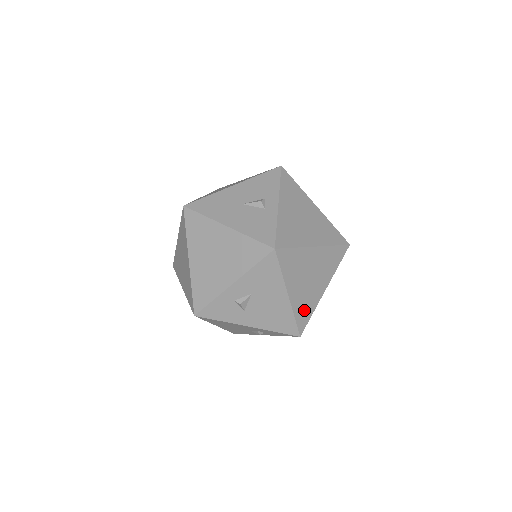
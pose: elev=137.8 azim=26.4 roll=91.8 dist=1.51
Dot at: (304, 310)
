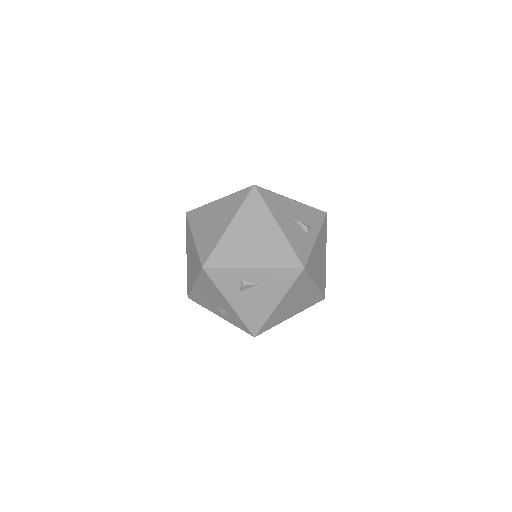
Dot at: (273, 321)
